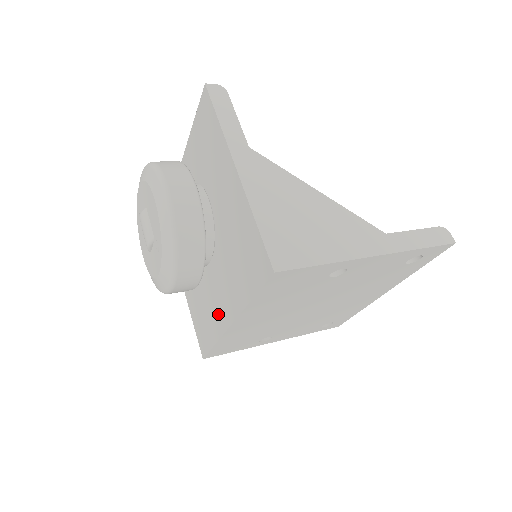
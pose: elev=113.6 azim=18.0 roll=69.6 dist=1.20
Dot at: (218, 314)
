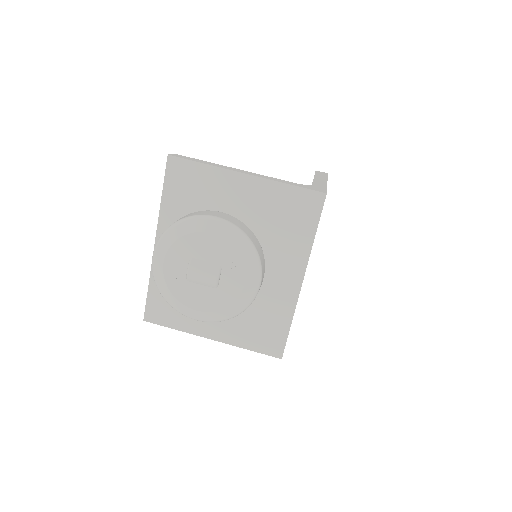
Dot at: (282, 294)
